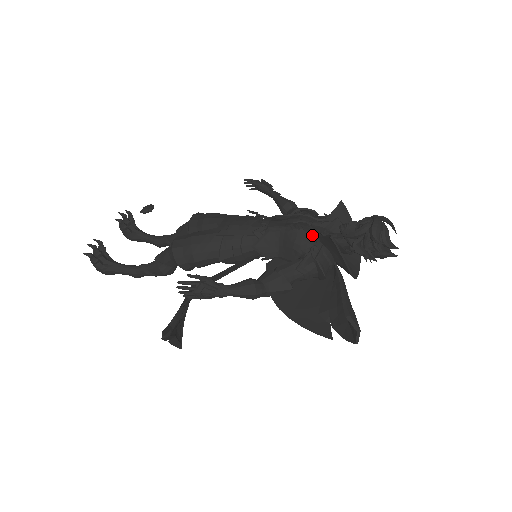
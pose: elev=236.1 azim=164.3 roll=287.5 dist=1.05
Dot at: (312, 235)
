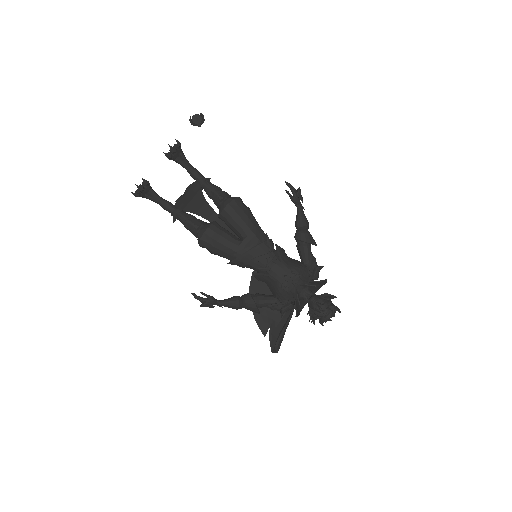
Dot at: (291, 295)
